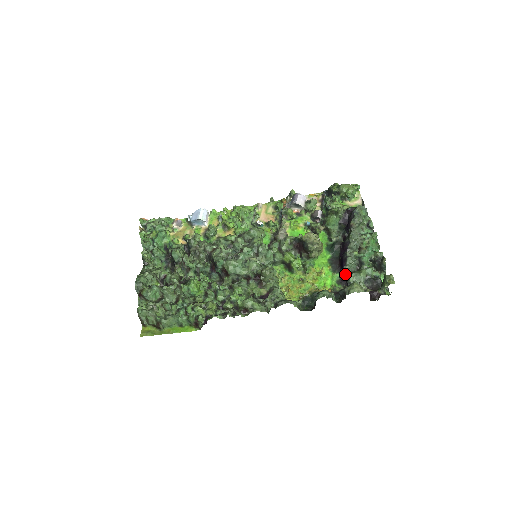
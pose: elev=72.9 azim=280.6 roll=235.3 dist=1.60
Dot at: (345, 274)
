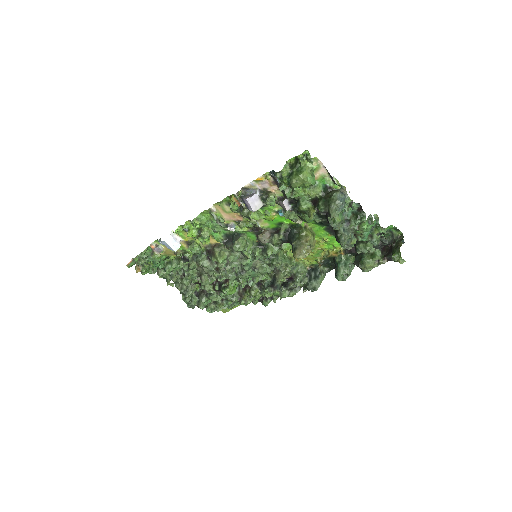
Dot at: occluded
